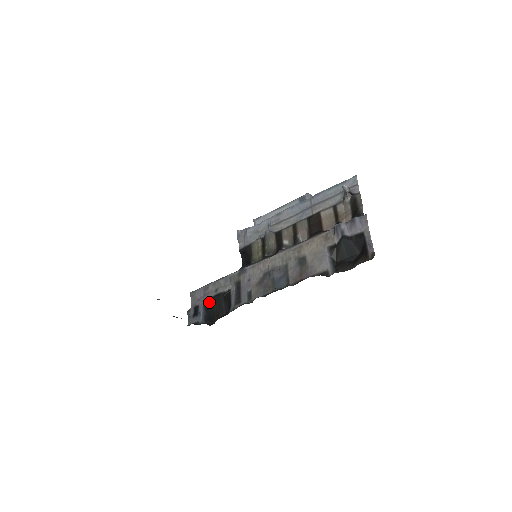
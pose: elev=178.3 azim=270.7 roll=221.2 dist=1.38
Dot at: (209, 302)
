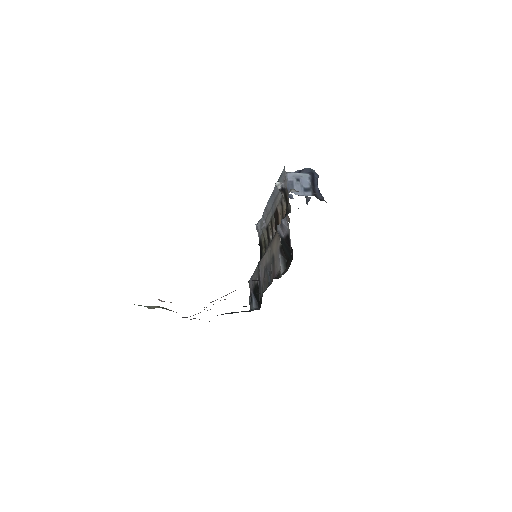
Dot at: (254, 291)
